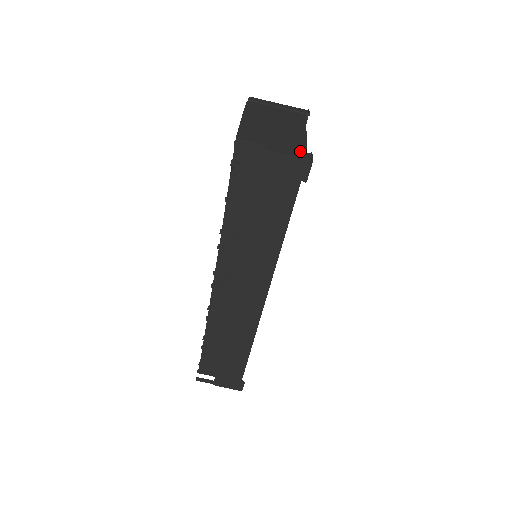
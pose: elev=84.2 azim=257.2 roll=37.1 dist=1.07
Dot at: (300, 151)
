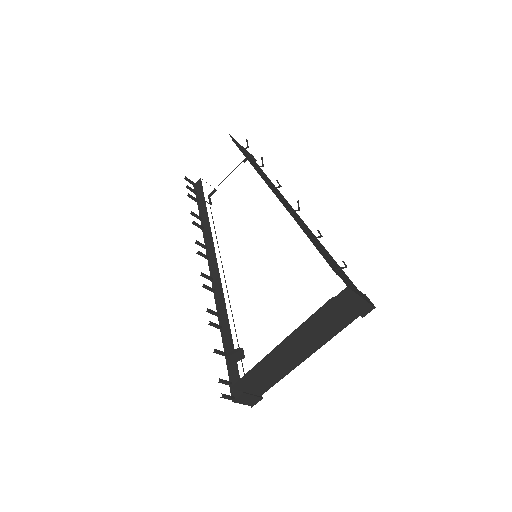
Dot at: (257, 397)
